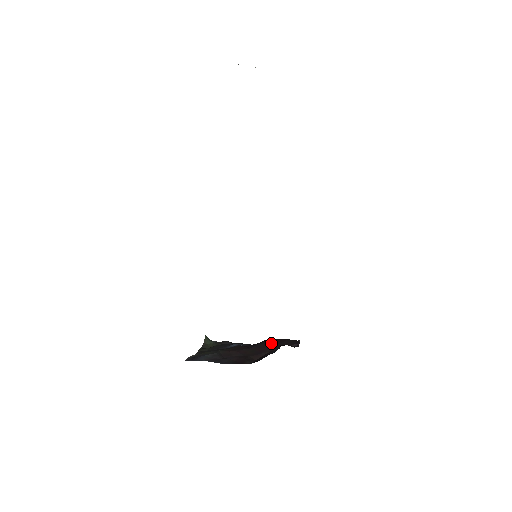
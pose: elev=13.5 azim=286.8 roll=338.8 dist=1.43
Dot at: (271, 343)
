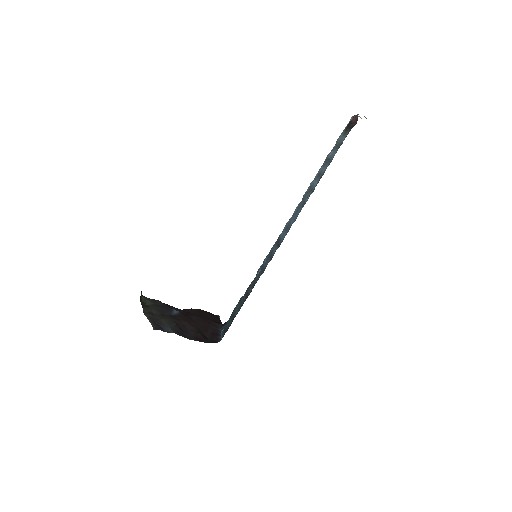
Dot at: (206, 317)
